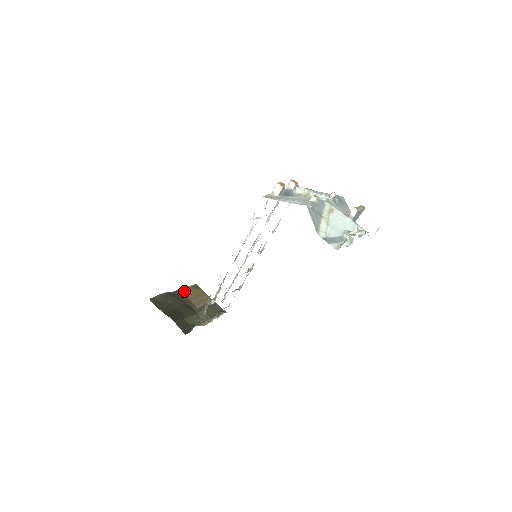
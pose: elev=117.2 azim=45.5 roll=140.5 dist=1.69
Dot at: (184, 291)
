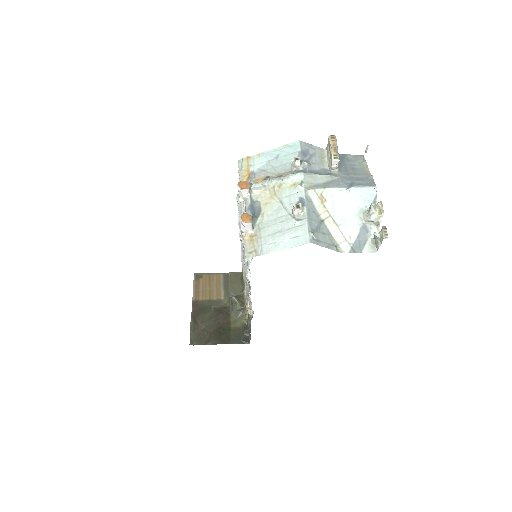
Dot at: (197, 296)
